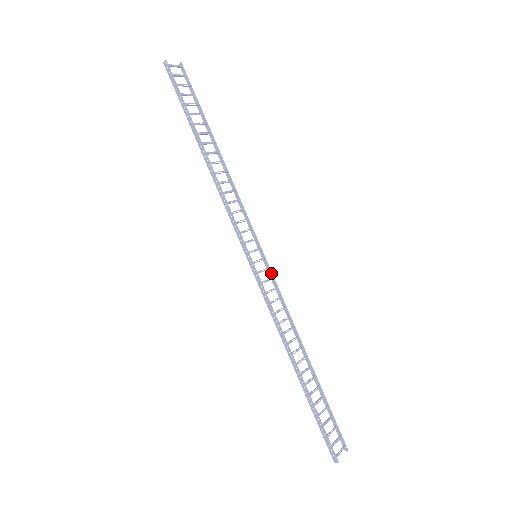
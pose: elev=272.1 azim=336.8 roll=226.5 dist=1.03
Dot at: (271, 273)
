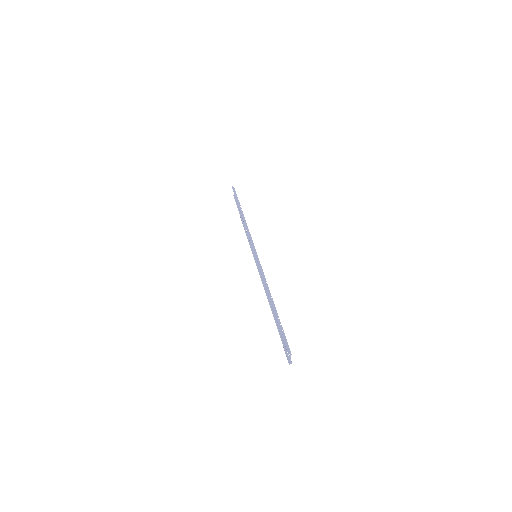
Dot at: occluded
